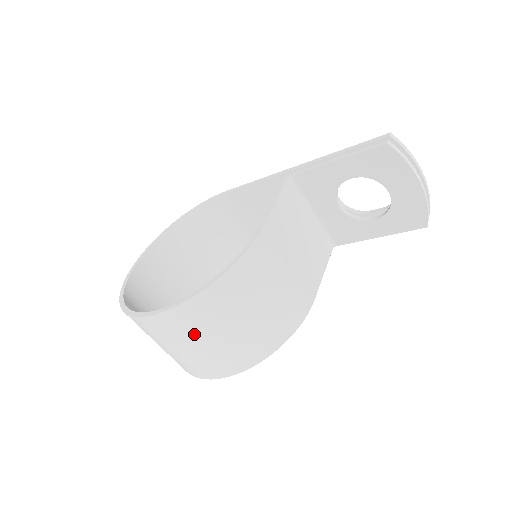
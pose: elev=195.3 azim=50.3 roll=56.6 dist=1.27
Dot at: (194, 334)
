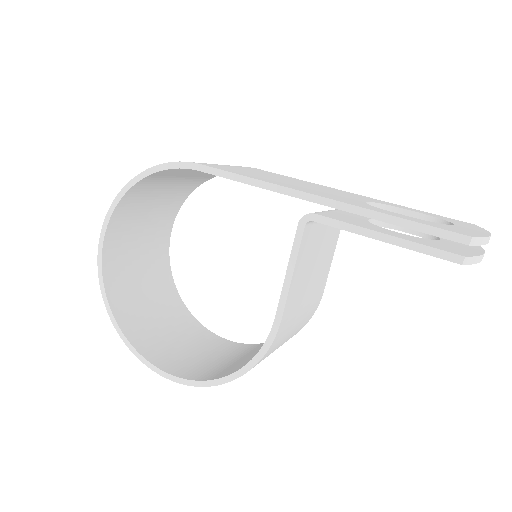
Dot at: occluded
